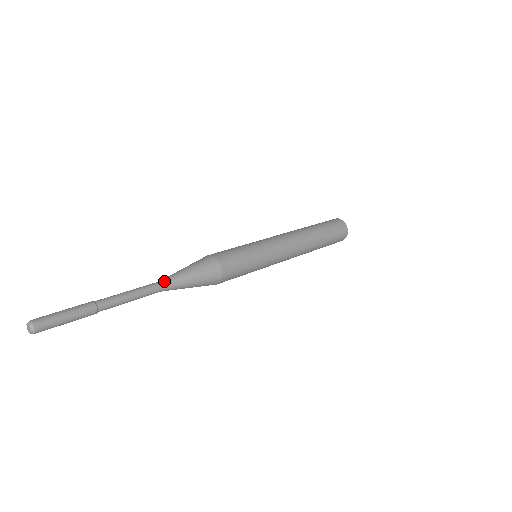
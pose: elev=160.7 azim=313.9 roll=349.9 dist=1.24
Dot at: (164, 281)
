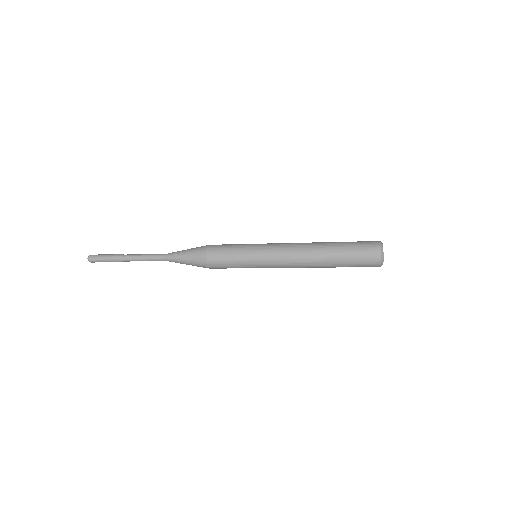
Dot at: (169, 253)
